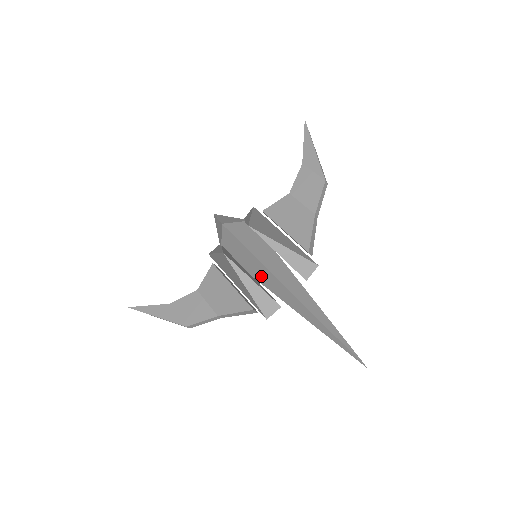
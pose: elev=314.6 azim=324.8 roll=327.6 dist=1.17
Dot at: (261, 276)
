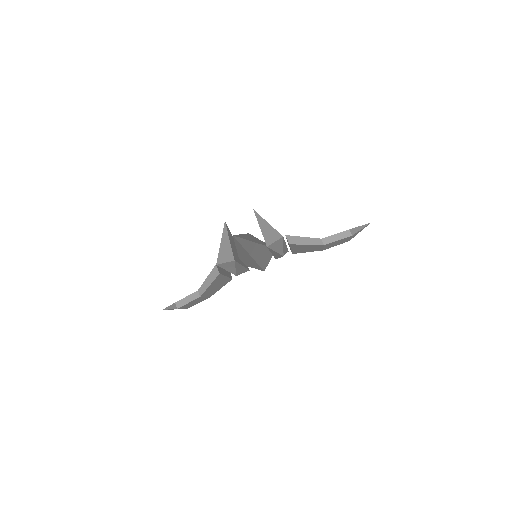
Dot at: occluded
